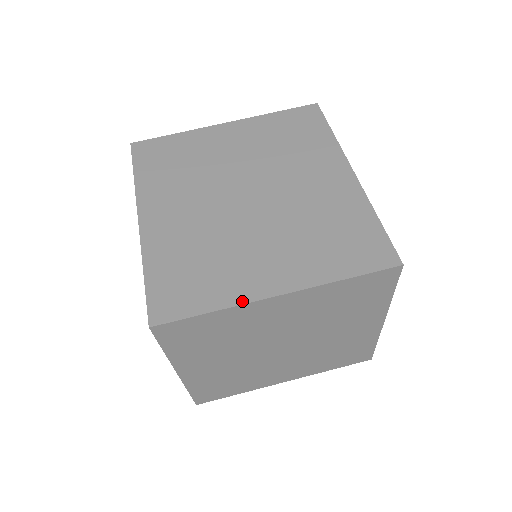
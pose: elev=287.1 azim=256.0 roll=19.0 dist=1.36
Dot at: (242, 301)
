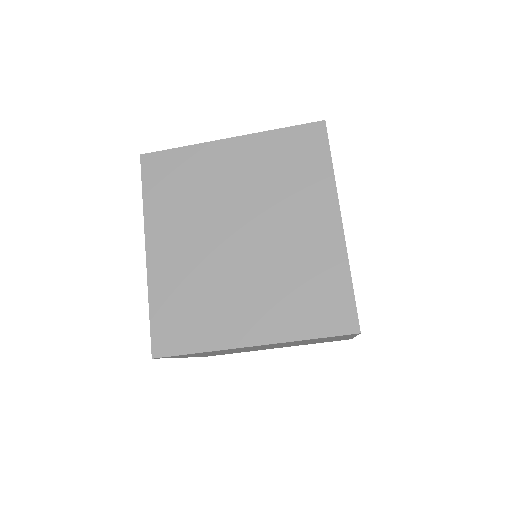
Dot at: (223, 347)
